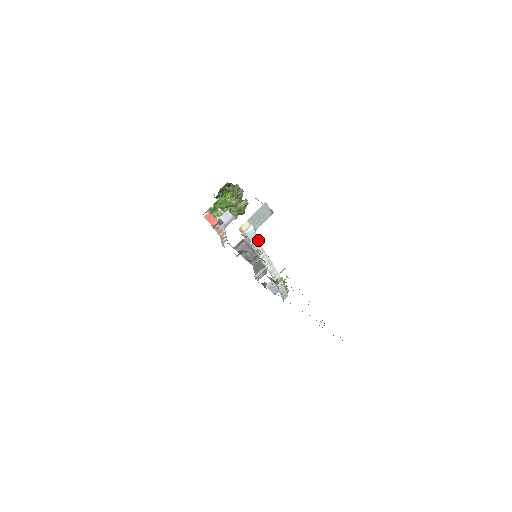
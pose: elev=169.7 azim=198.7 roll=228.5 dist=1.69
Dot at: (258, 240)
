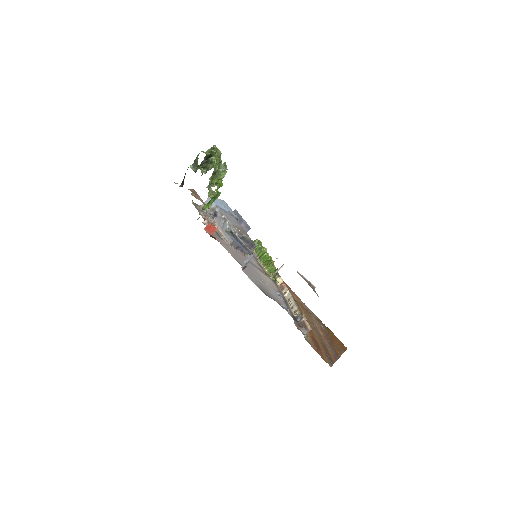
Dot at: (303, 318)
